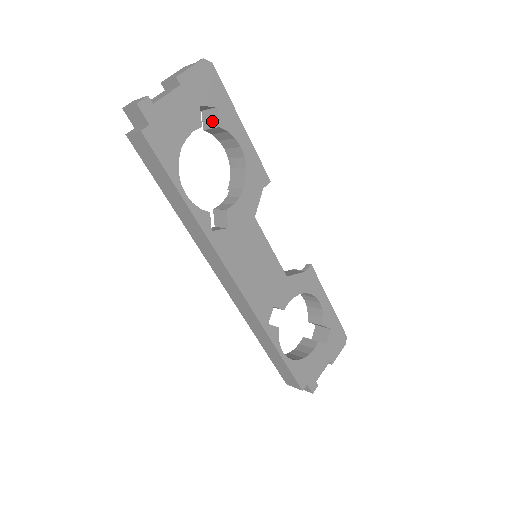
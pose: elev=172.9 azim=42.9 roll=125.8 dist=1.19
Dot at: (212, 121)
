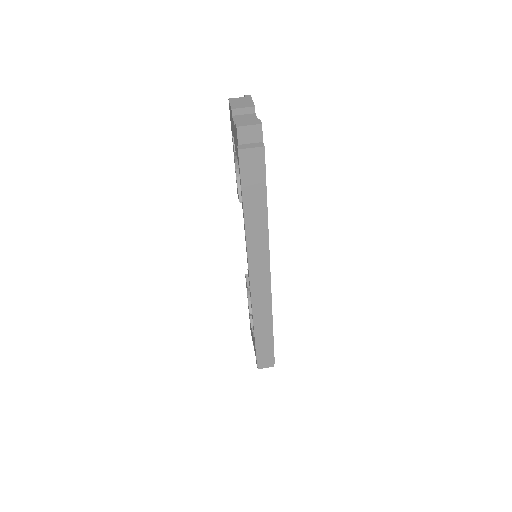
Dot at: occluded
